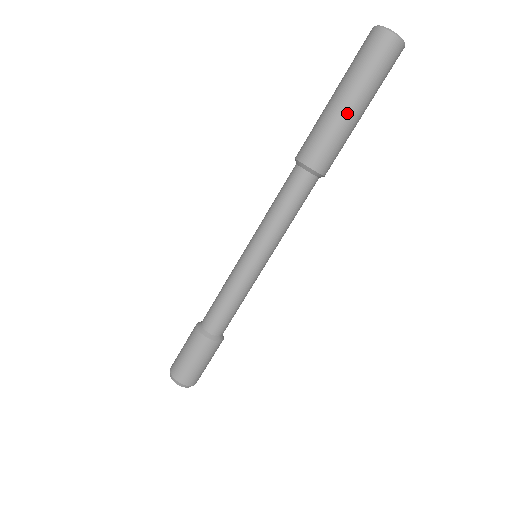
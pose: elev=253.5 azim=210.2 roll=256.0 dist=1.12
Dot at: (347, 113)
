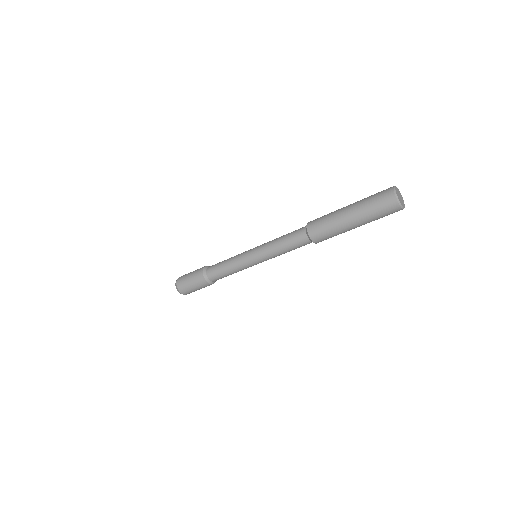
Dot at: (349, 227)
